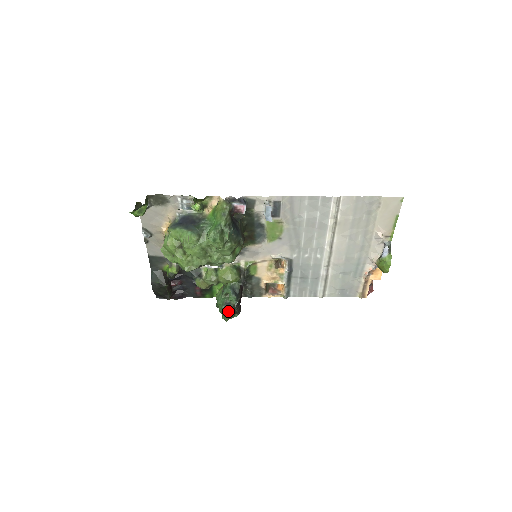
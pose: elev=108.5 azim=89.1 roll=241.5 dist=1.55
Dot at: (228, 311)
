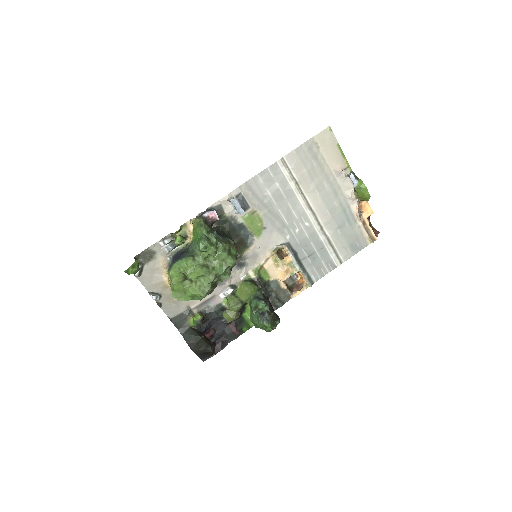
Dot at: (266, 319)
